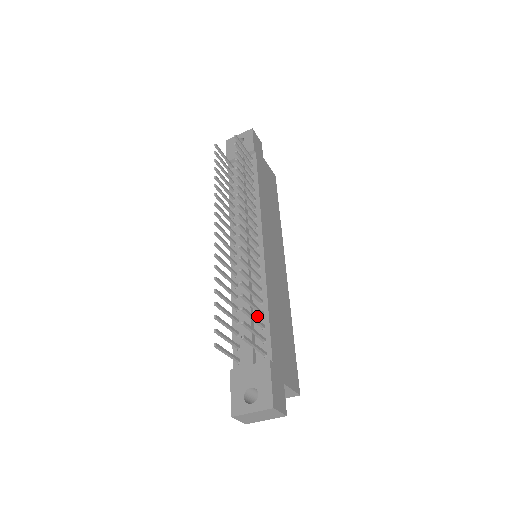
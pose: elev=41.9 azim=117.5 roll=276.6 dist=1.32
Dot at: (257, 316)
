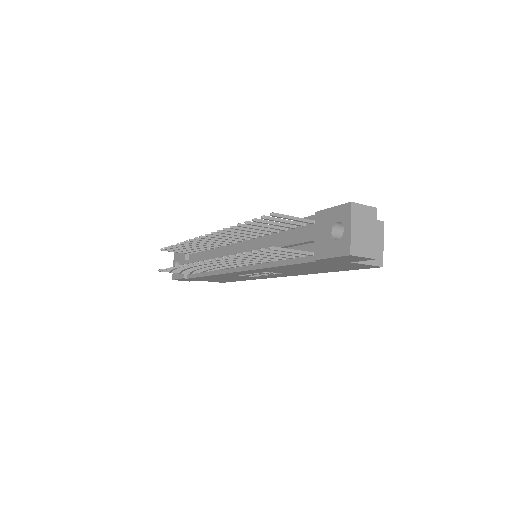
Dot at: (285, 235)
